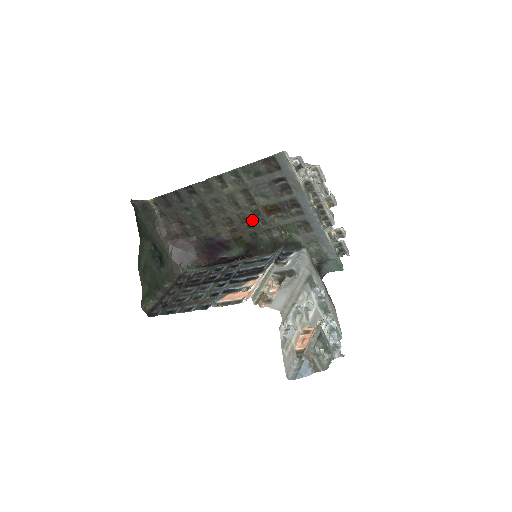
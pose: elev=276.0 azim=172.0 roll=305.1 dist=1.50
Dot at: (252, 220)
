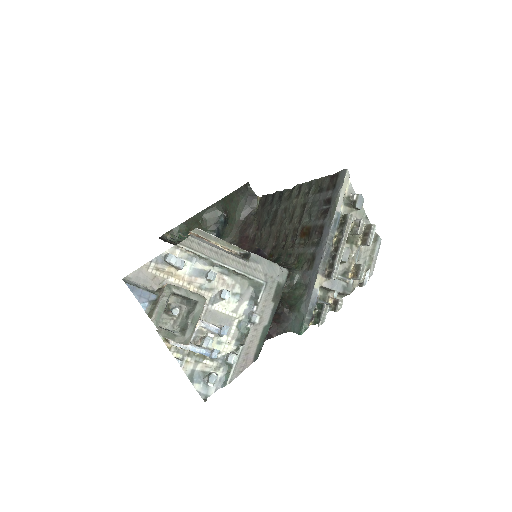
Dot at: (289, 239)
